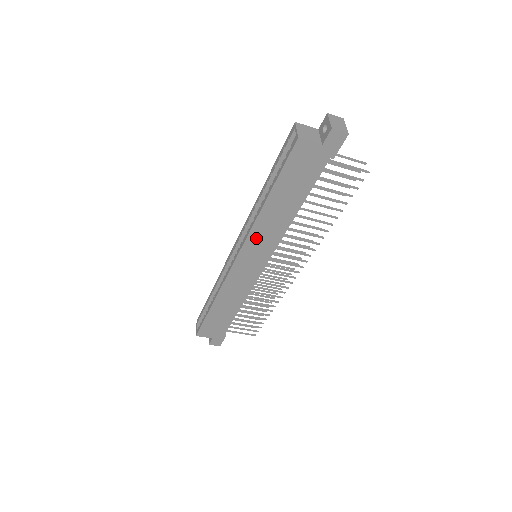
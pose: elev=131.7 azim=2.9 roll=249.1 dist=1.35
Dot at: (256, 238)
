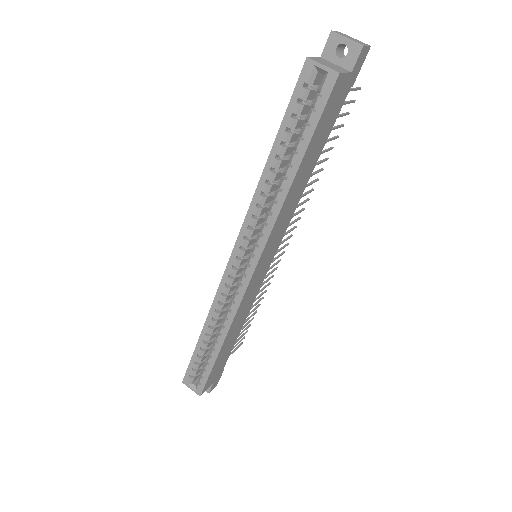
Dot at: (275, 232)
